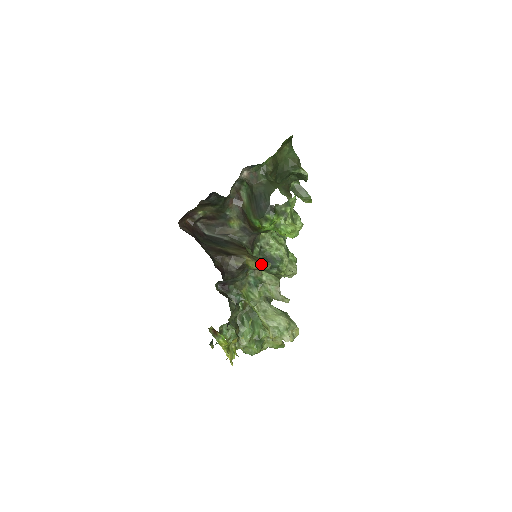
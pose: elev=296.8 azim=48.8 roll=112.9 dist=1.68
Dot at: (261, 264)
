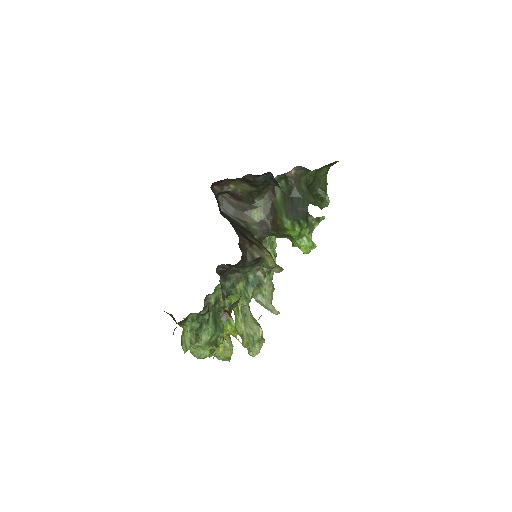
Dot at: (277, 265)
